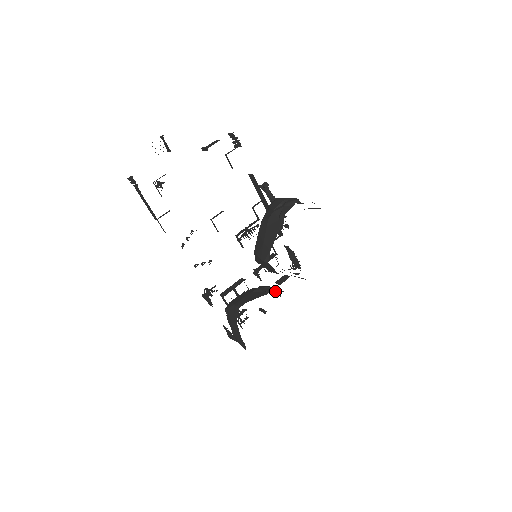
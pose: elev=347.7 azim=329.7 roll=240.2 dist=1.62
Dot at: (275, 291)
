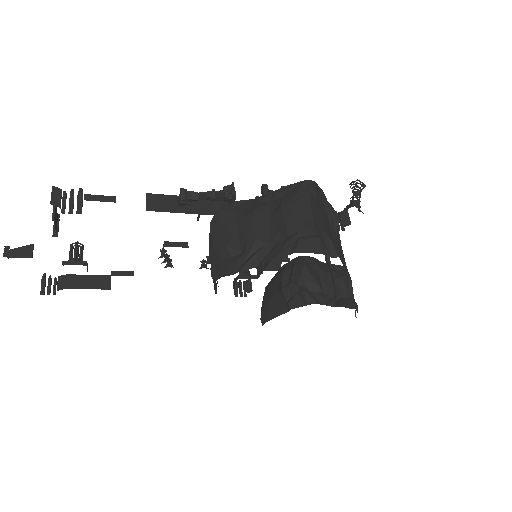
Dot at: (298, 304)
